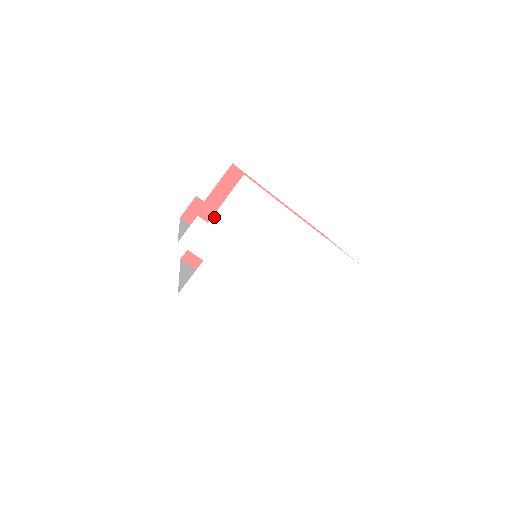
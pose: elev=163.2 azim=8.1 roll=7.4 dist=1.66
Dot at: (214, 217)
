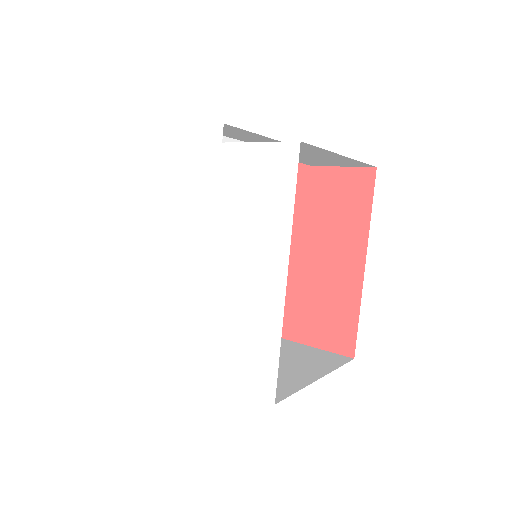
Dot at: (232, 145)
